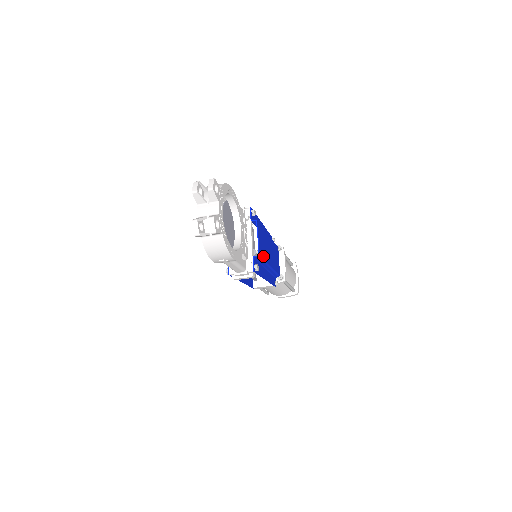
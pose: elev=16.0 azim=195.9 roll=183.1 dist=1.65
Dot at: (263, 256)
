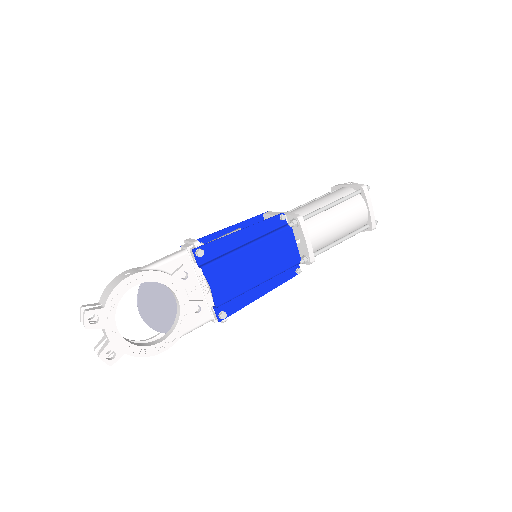
Dot at: (232, 294)
